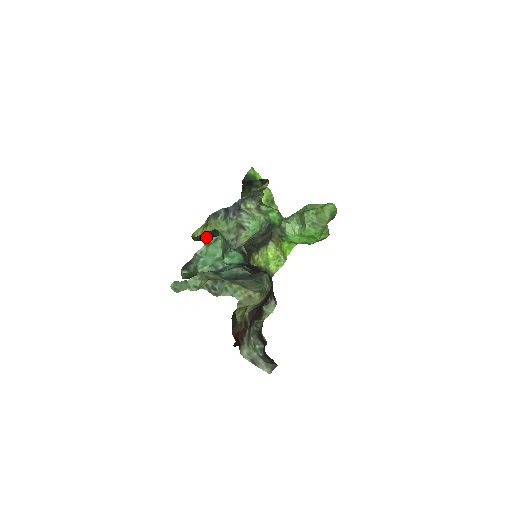
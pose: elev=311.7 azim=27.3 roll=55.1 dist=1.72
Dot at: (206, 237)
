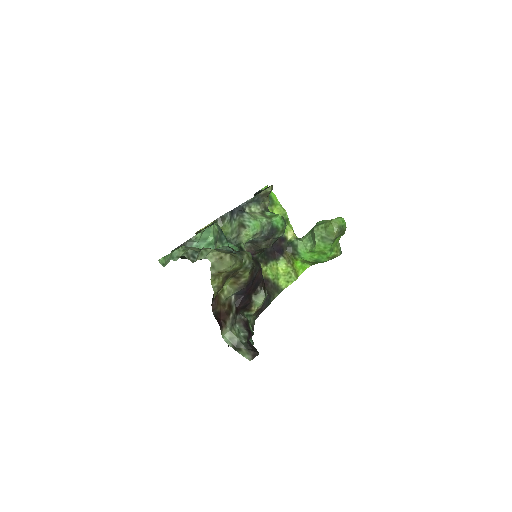
Dot at: occluded
